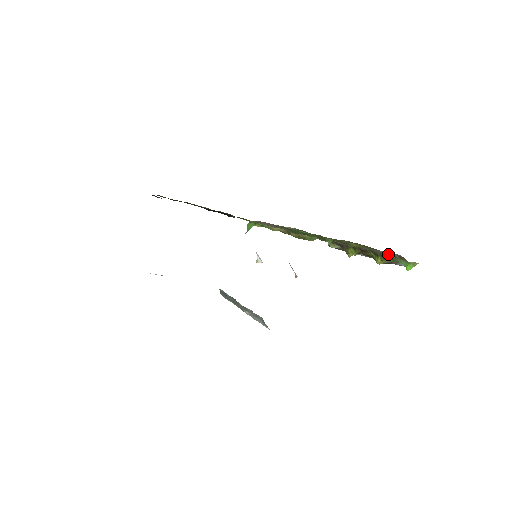
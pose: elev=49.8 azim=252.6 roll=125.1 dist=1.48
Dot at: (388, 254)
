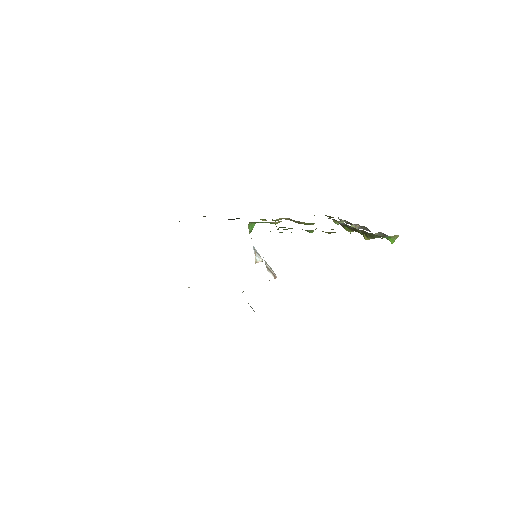
Dot at: (367, 232)
